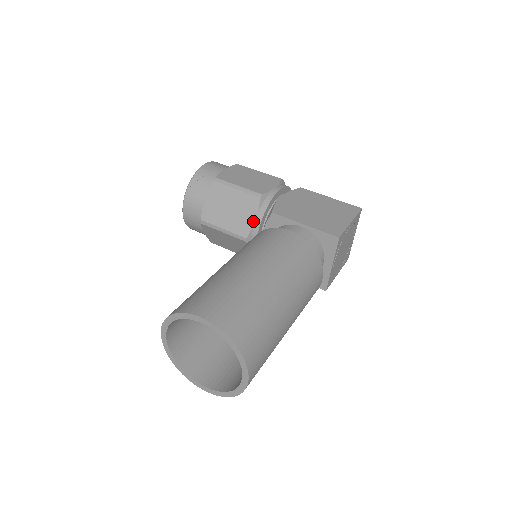
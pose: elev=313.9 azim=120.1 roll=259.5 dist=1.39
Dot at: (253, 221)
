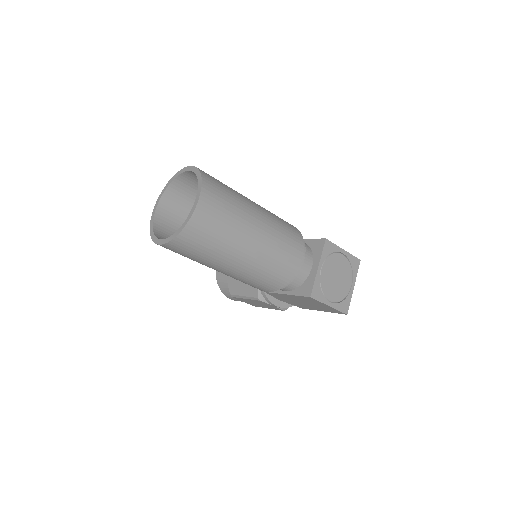
Dot at: occluded
